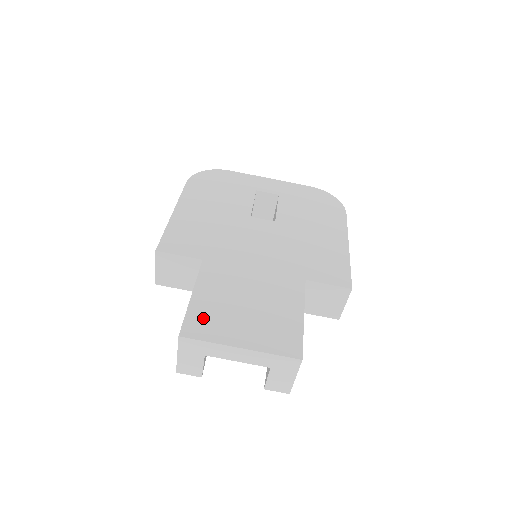
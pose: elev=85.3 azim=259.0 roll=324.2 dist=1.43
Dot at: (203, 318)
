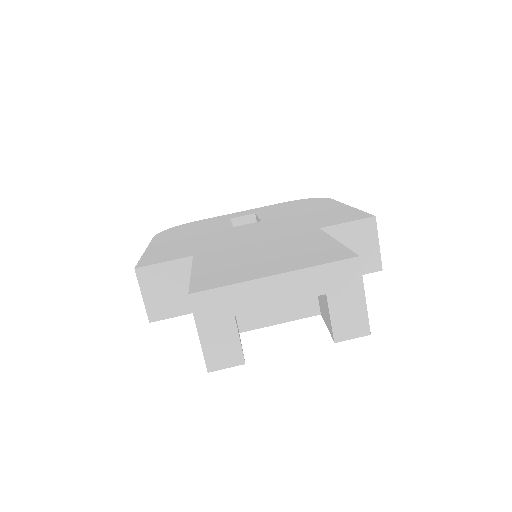
Dot at: (214, 277)
